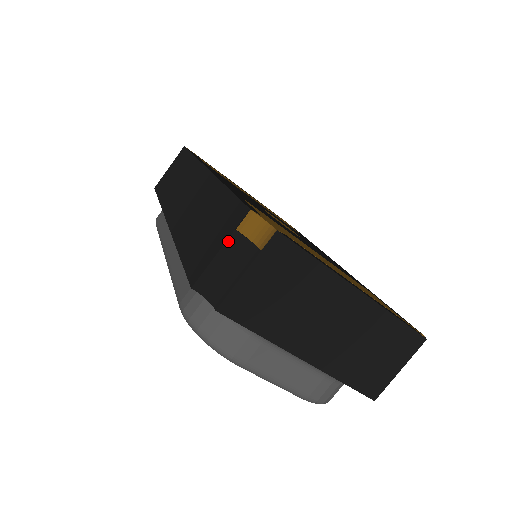
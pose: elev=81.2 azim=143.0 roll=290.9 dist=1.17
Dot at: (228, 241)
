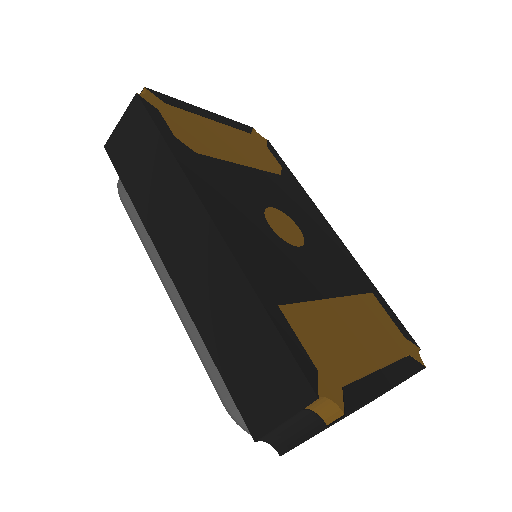
Dot at: (293, 416)
